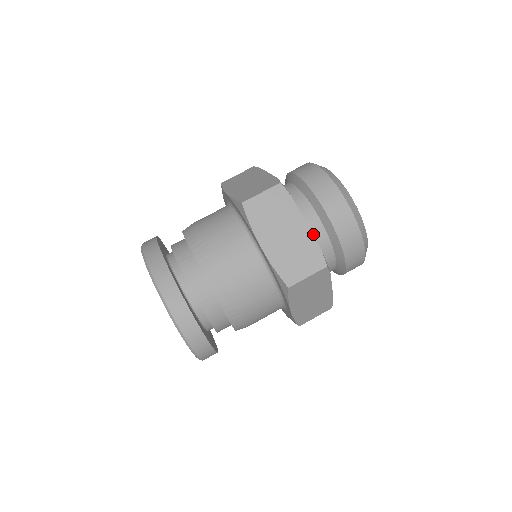
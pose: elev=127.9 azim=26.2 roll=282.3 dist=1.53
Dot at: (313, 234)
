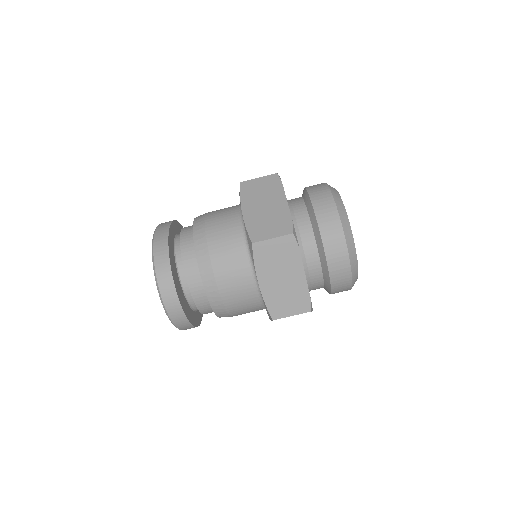
Dot at: (298, 222)
